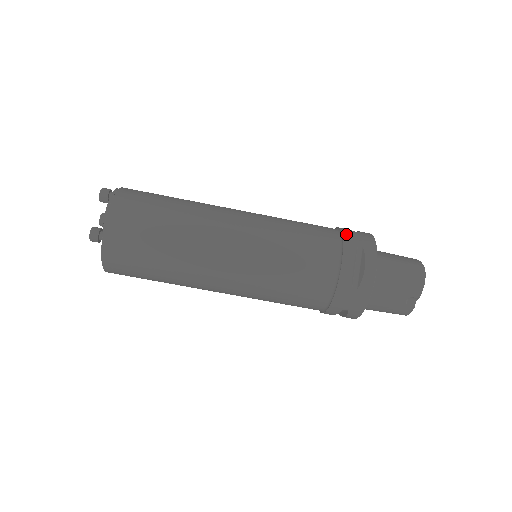
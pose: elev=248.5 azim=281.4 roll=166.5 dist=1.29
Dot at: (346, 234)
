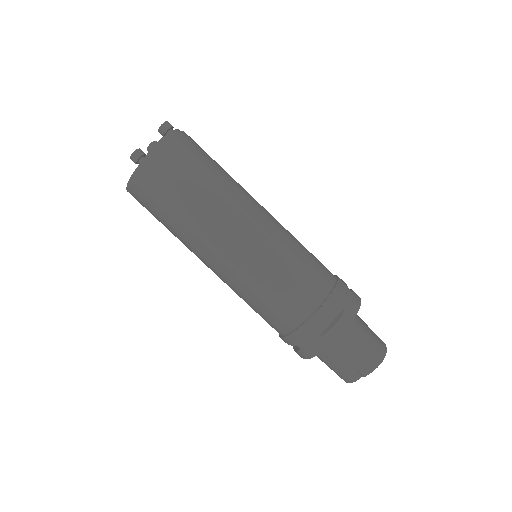
Dot at: (340, 287)
